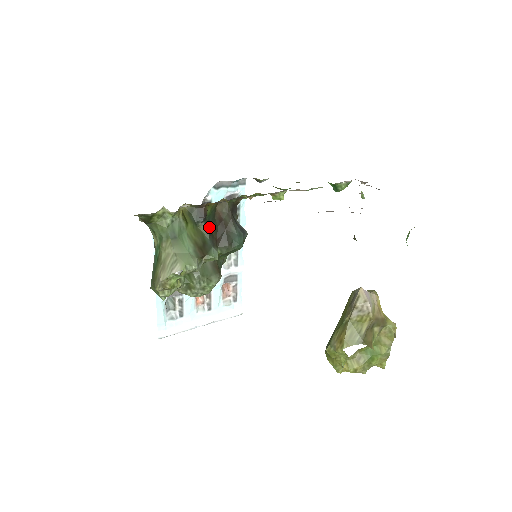
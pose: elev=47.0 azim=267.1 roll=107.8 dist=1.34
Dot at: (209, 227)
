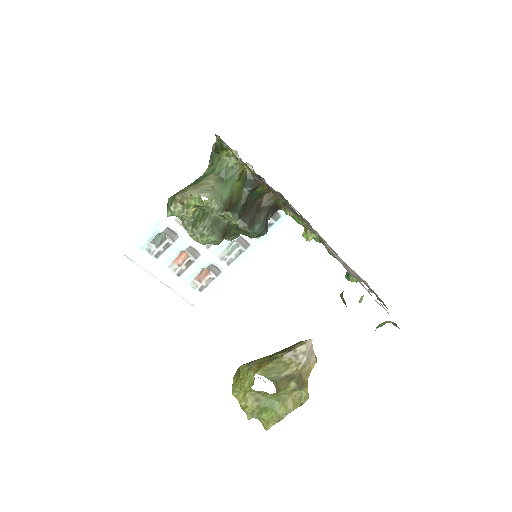
Dot at: (249, 200)
